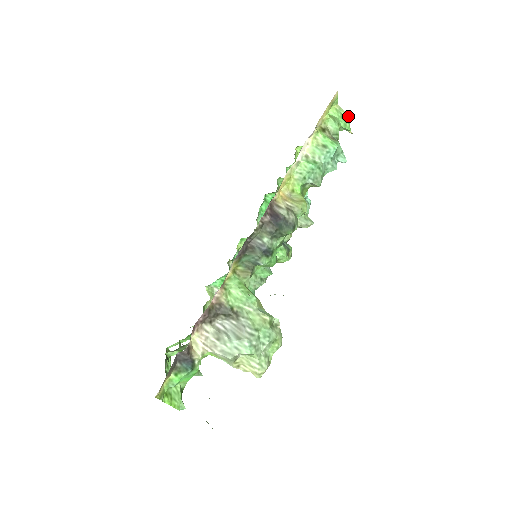
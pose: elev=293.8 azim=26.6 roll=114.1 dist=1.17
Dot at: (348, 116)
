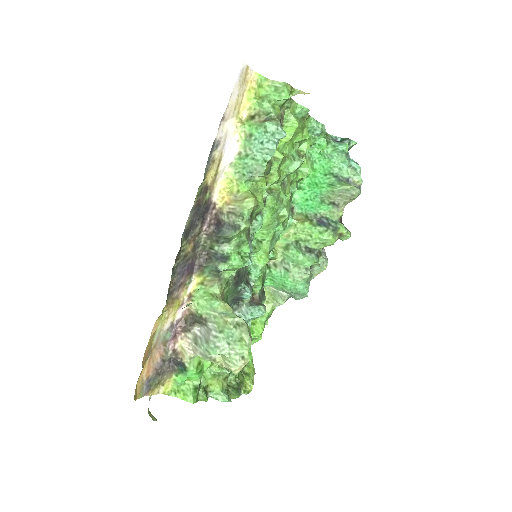
Dot at: (284, 84)
